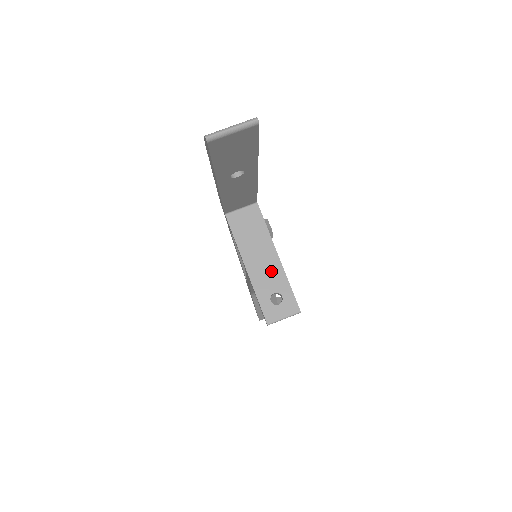
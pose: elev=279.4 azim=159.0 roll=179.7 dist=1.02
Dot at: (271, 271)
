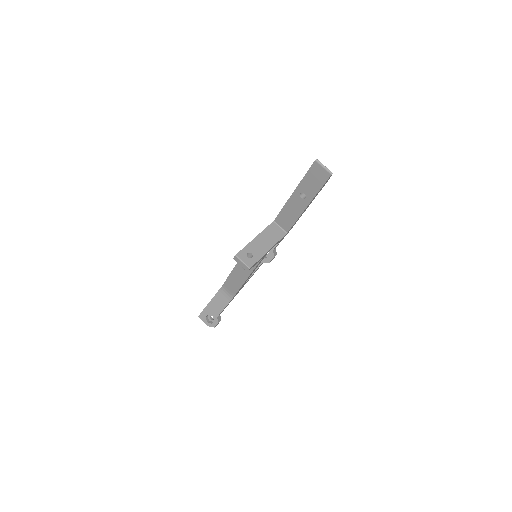
Dot at: (261, 249)
